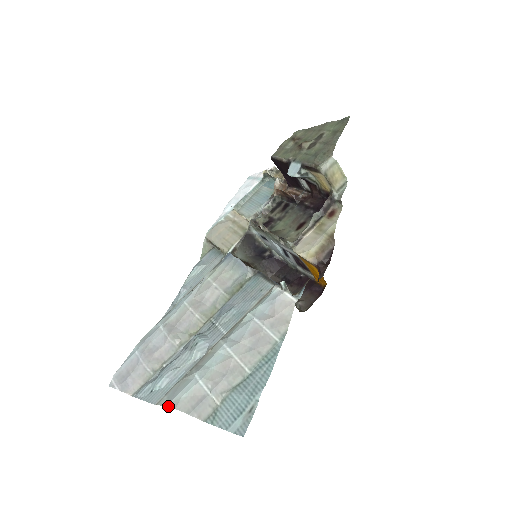
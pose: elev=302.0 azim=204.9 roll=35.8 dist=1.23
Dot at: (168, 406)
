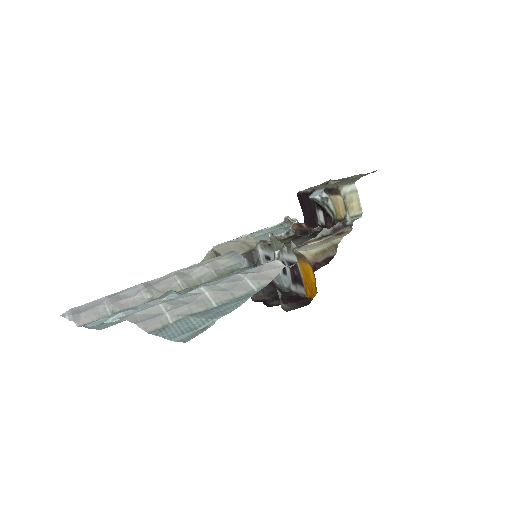
Dot at: occluded
